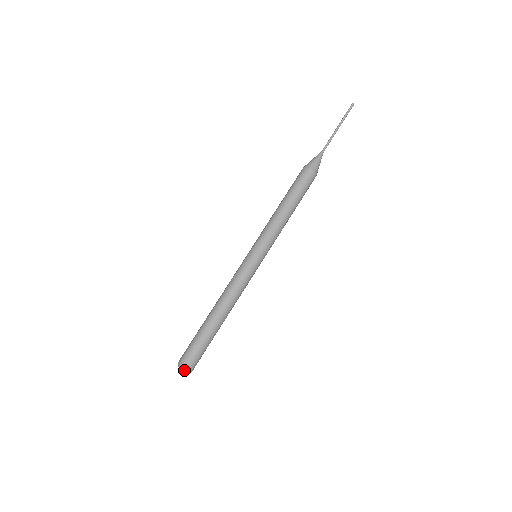
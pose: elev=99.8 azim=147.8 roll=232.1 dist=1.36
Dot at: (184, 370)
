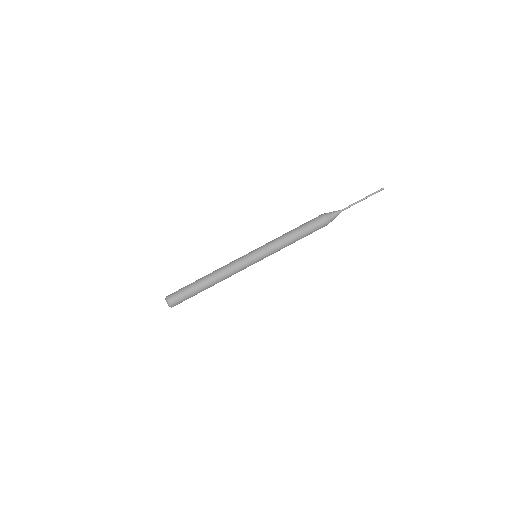
Dot at: occluded
